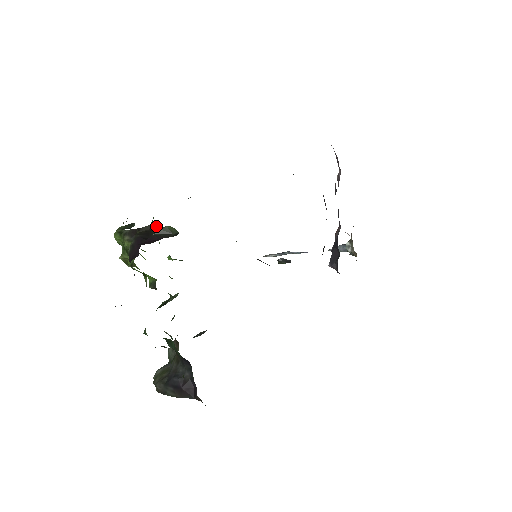
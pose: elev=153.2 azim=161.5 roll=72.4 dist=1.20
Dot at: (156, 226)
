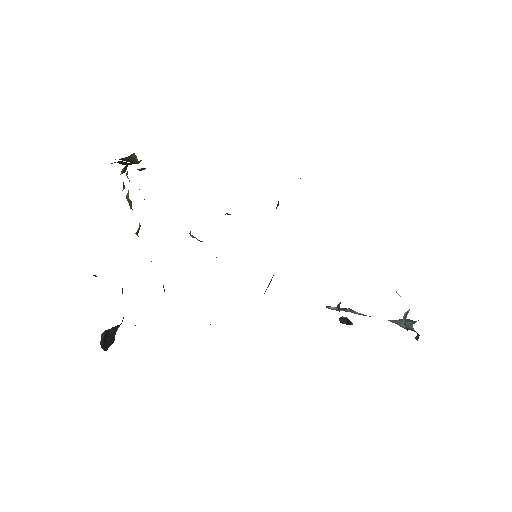
Dot at: occluded
